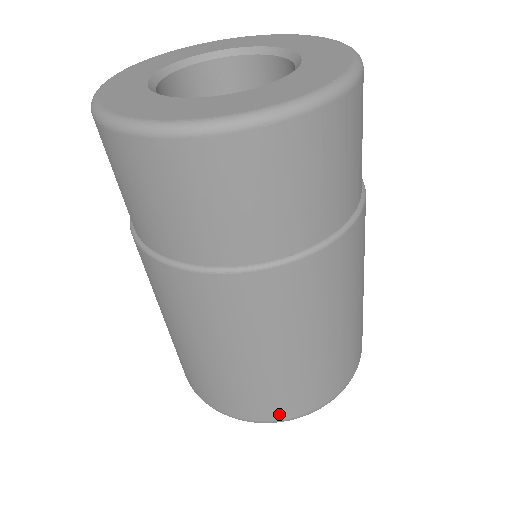
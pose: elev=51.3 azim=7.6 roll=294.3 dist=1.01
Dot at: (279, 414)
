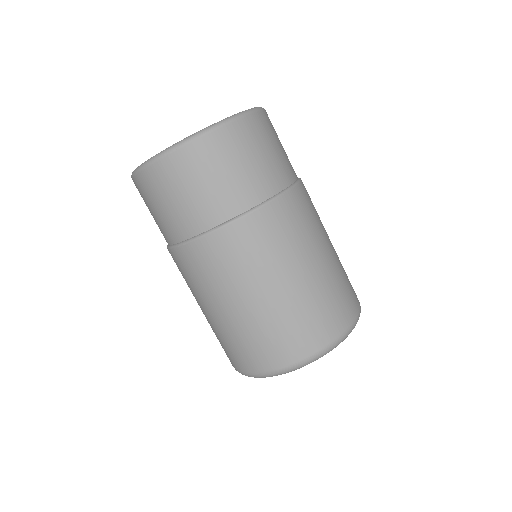
Dot at: (266, 365)
